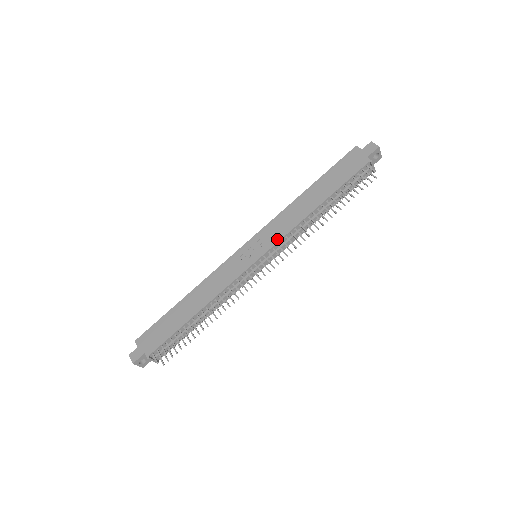
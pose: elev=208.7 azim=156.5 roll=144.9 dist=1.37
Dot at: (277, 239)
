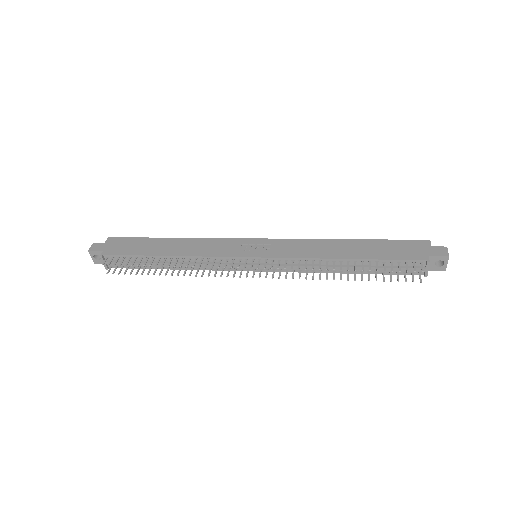
Dot at: (283, 255)
